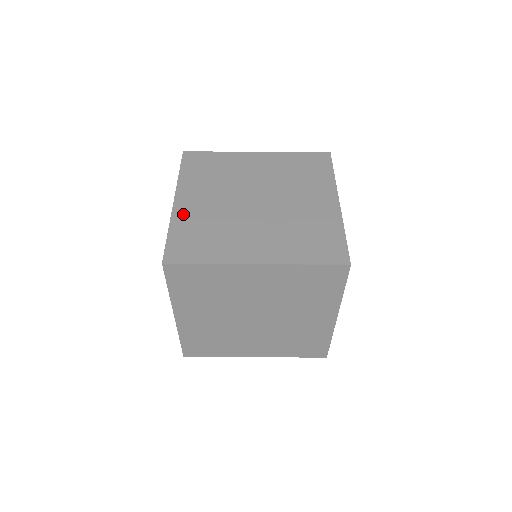
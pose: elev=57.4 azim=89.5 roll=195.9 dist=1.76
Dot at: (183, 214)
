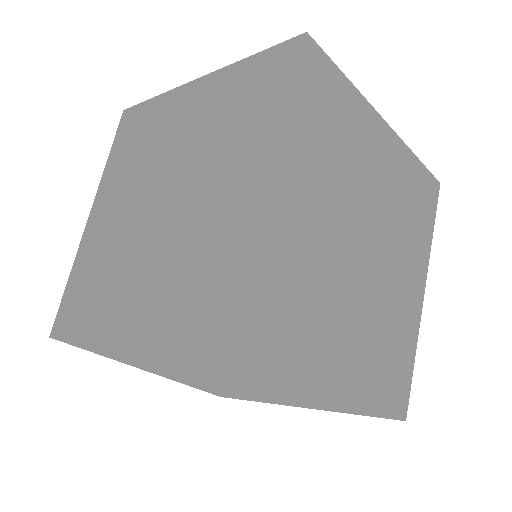
Dot at: (87, 244)
